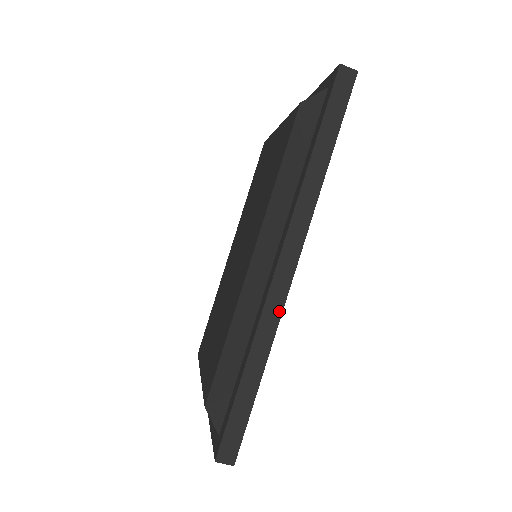
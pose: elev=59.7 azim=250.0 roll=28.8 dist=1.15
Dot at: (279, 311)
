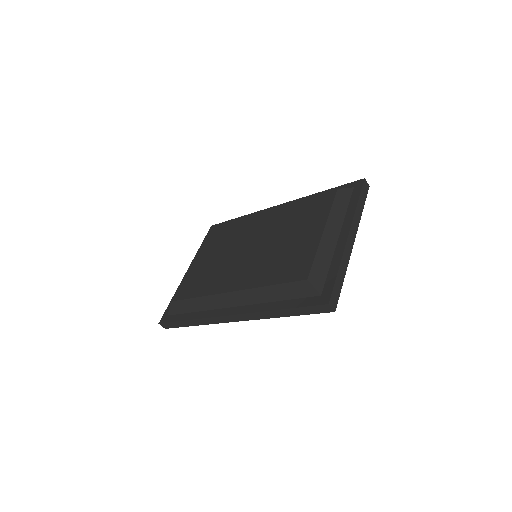
Dot at: (217, 322)
